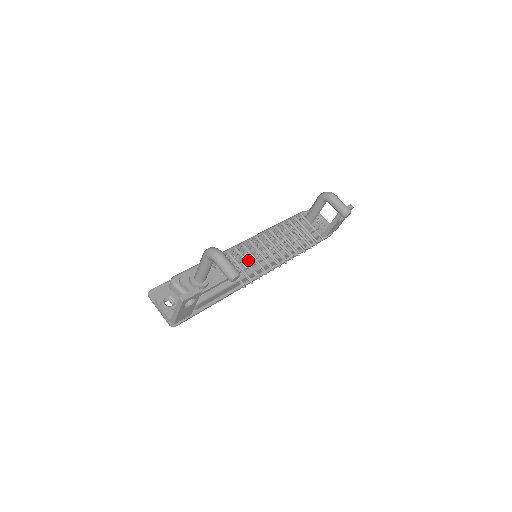
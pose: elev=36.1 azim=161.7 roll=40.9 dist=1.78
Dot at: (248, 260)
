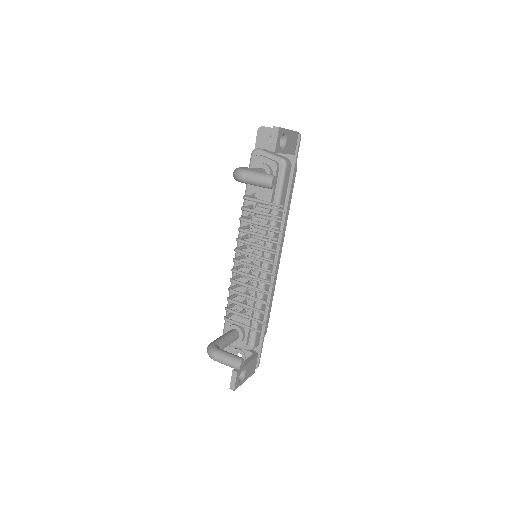
Dot at: occluded
